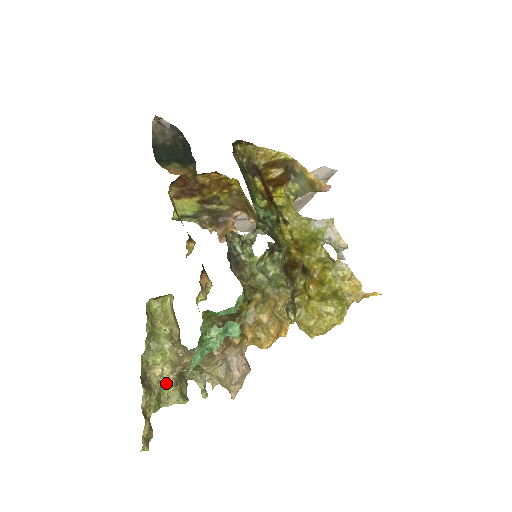
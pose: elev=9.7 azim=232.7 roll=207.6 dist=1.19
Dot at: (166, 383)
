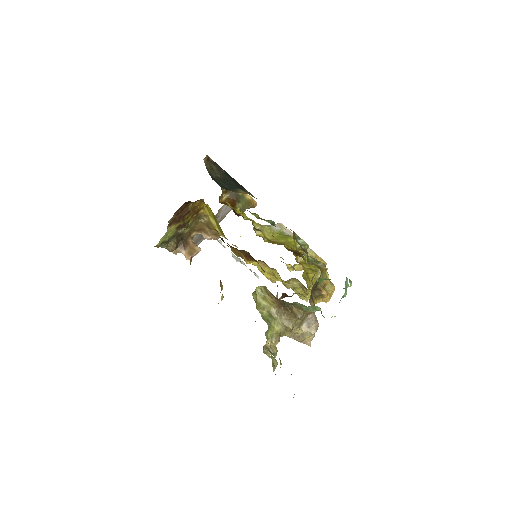
Dot at: (274, 351)
